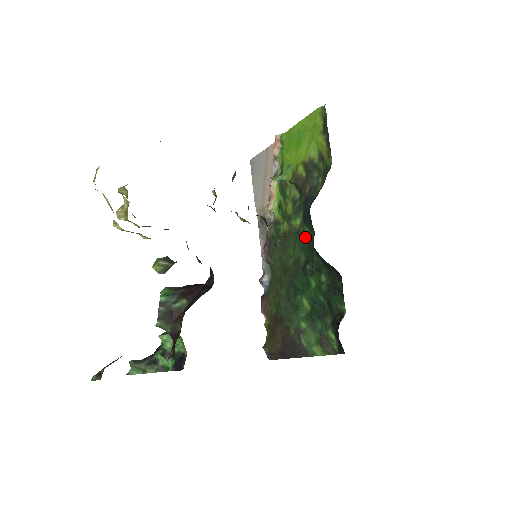
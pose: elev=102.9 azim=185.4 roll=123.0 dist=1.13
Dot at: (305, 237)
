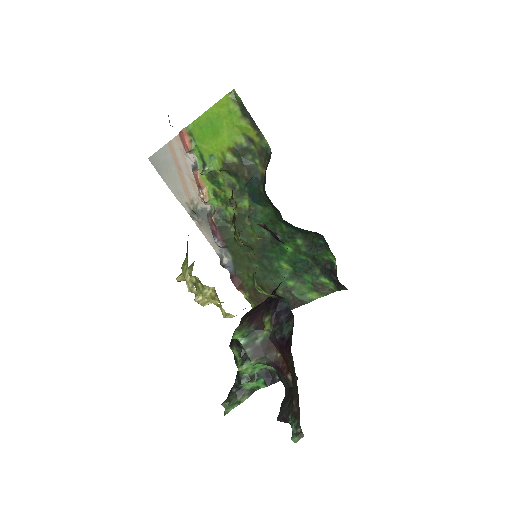
Dot at: (260, 214)
